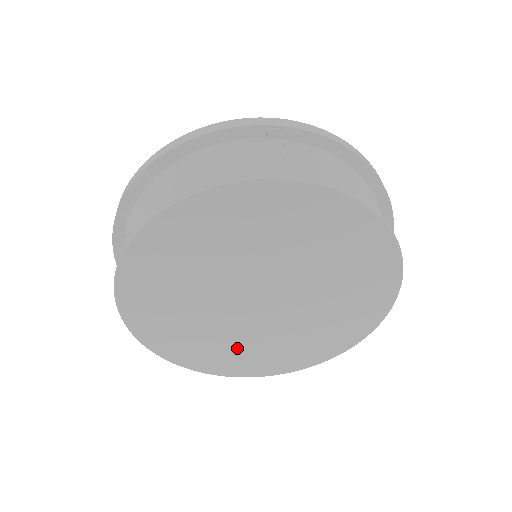
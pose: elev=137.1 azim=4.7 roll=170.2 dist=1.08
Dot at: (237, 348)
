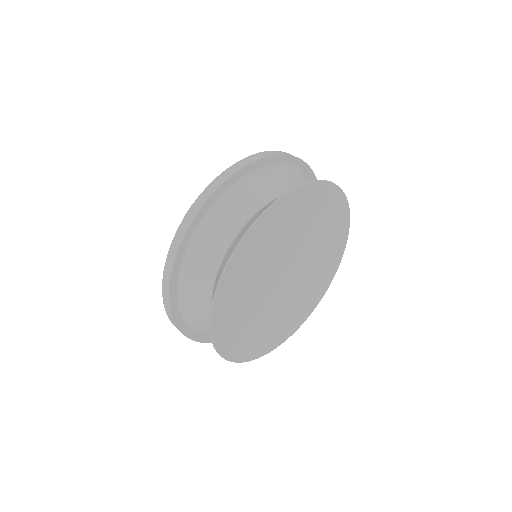
Dot at: (276, 324)
